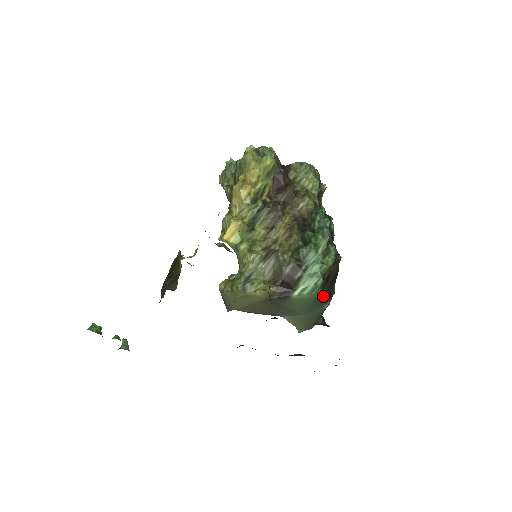
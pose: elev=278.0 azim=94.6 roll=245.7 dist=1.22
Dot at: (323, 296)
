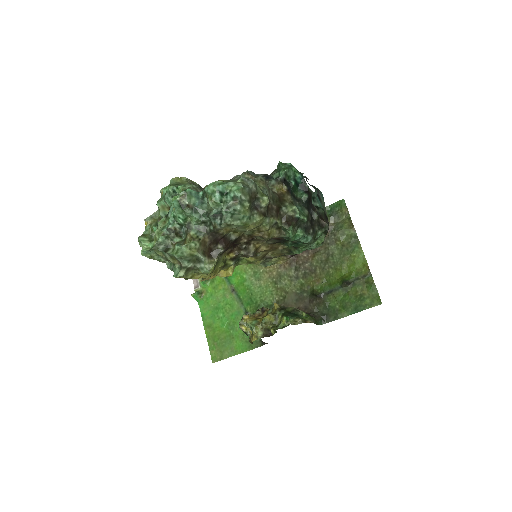
Dot at: occluded
